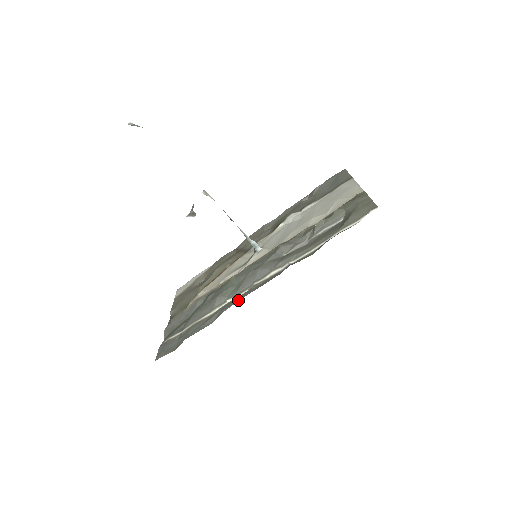
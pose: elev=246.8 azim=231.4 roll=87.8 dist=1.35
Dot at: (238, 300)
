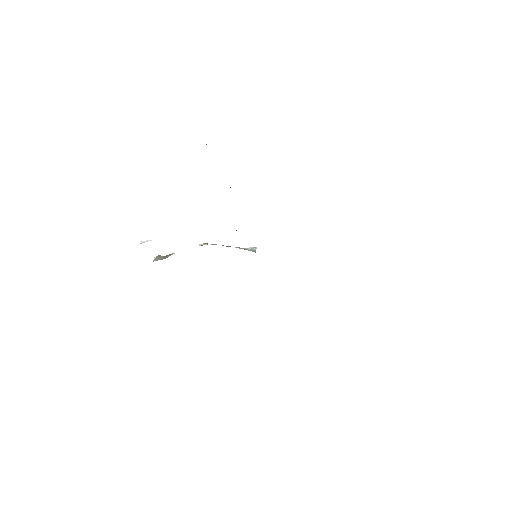
Dot at: occluded
